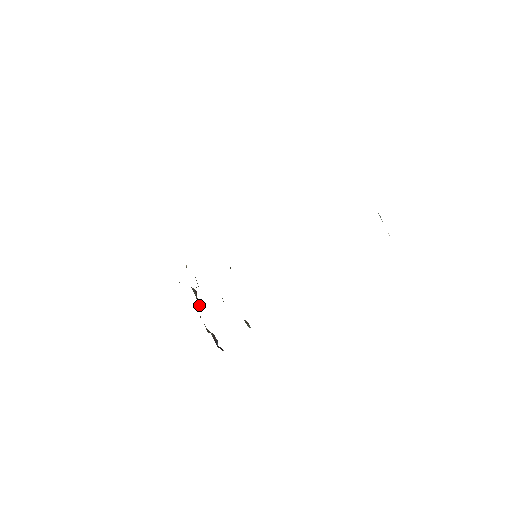
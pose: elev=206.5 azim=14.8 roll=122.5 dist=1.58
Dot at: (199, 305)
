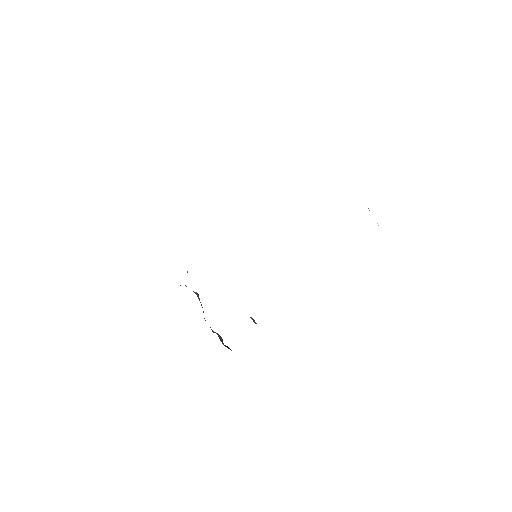
Dot at: (202, 307)
